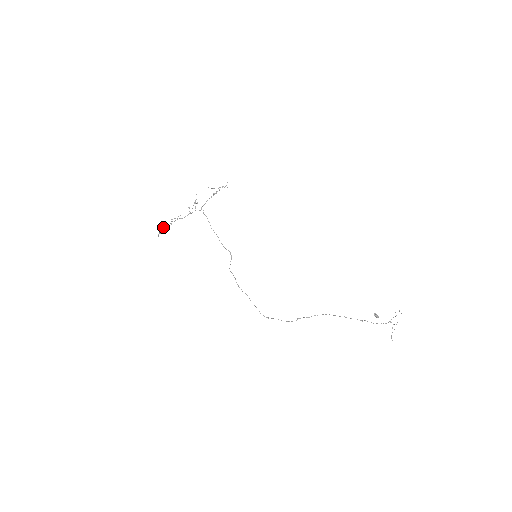
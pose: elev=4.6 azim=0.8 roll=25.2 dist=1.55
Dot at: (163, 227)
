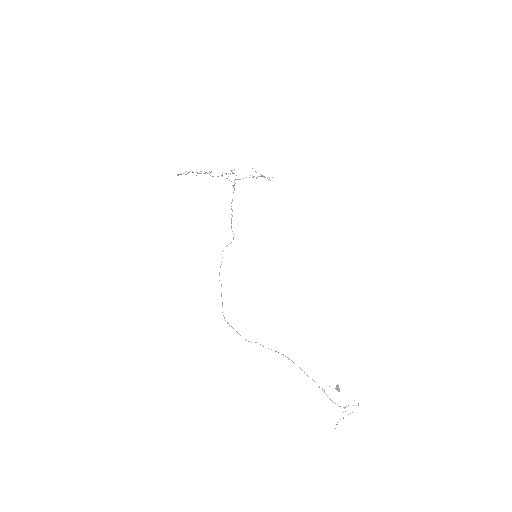
Dot at: occluded
